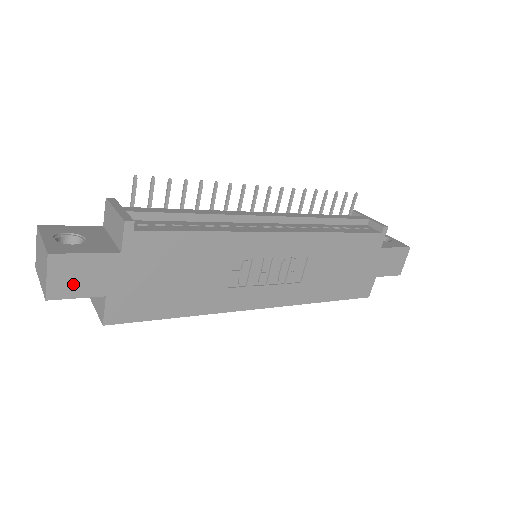
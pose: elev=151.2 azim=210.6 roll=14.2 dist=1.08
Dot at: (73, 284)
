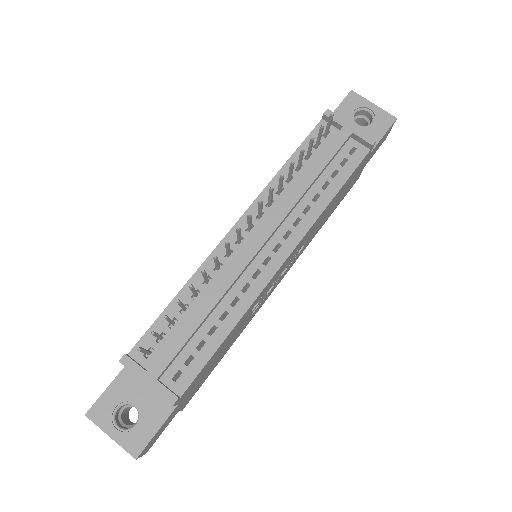
Dot at: (157, 437)
